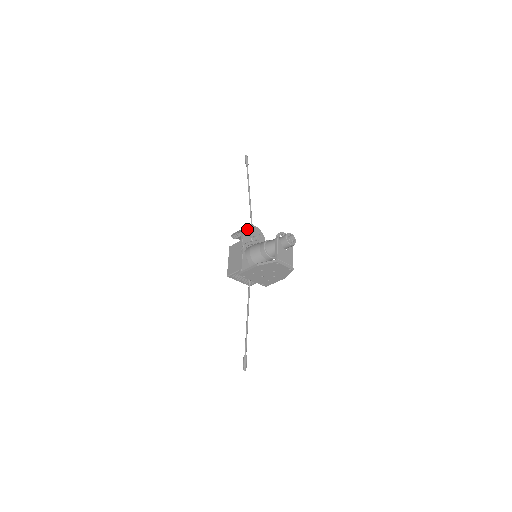
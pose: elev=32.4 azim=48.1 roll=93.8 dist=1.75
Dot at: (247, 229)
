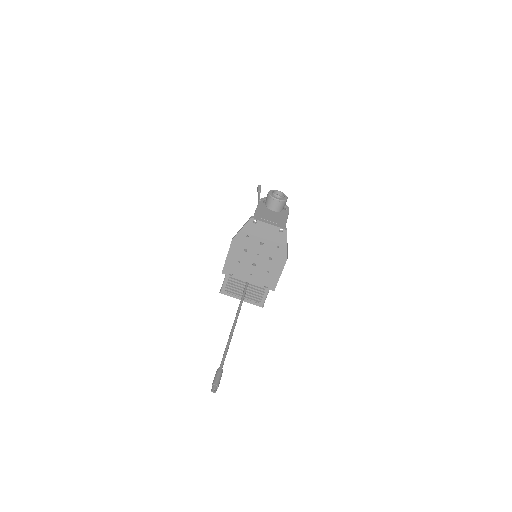
Dot at: occluded
